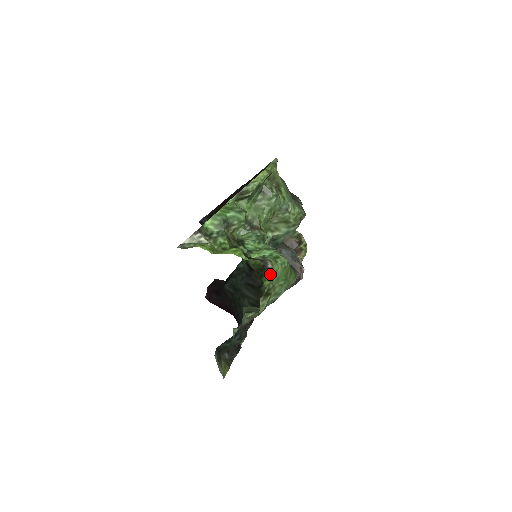
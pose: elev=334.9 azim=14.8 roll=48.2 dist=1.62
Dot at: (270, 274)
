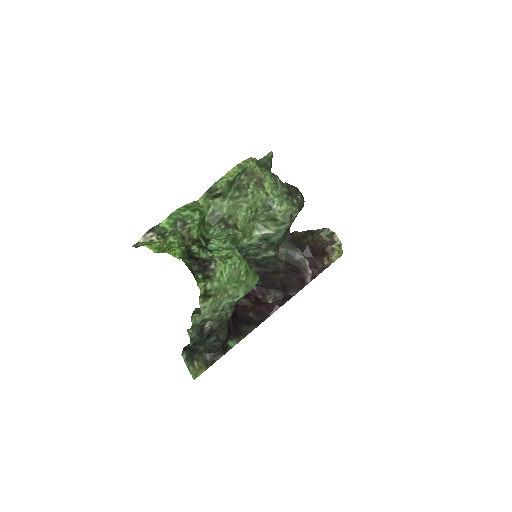
Dot at: (210, 275)
